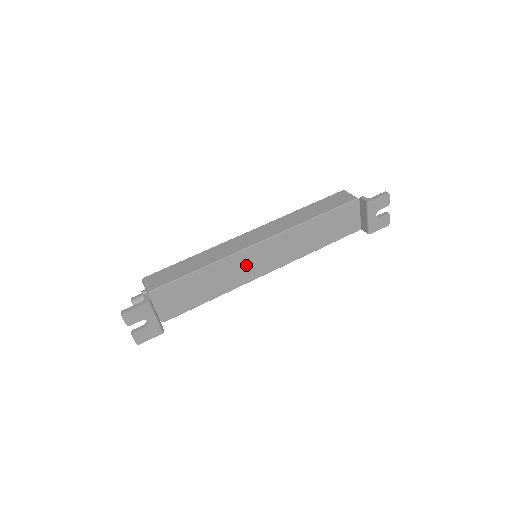
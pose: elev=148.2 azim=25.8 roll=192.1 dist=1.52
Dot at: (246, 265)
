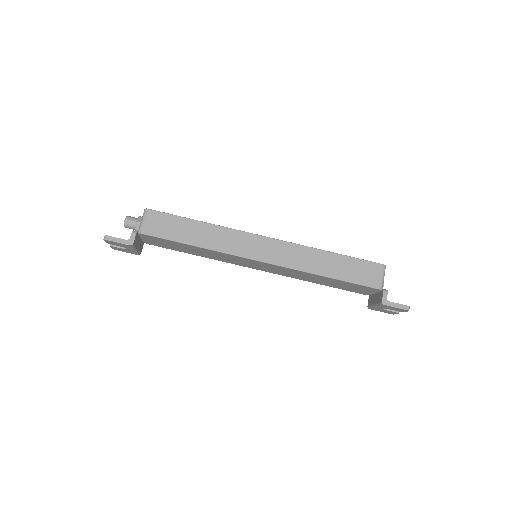
Dot at: (239, 261)
